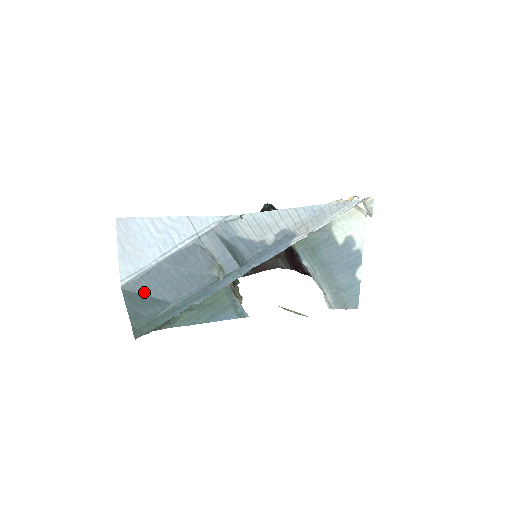
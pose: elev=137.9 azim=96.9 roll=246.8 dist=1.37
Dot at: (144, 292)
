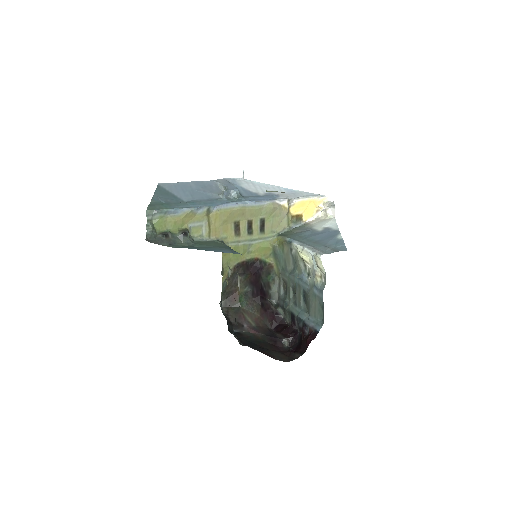
Dot at: (170, 191)
